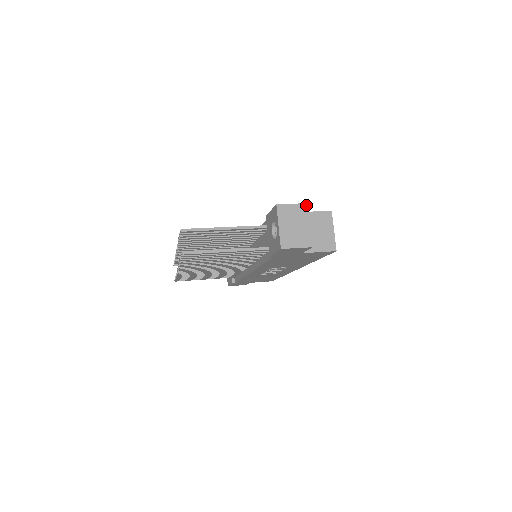
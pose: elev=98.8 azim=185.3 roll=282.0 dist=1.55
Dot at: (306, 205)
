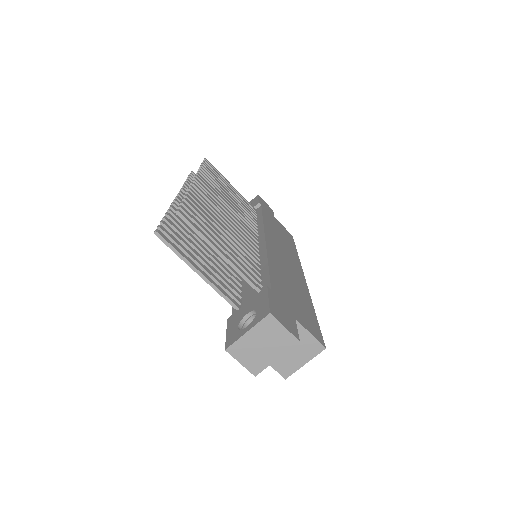
Dot at: (296, 341)
